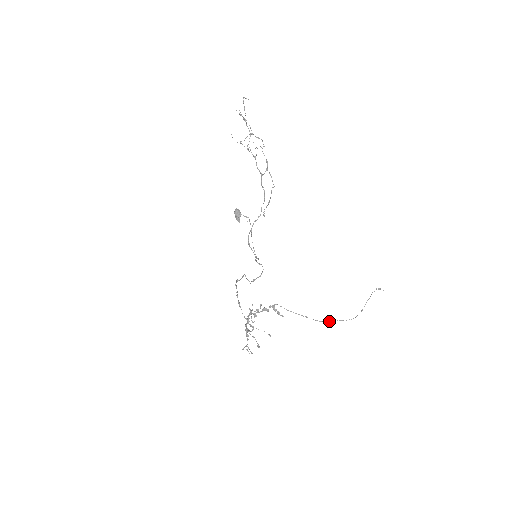
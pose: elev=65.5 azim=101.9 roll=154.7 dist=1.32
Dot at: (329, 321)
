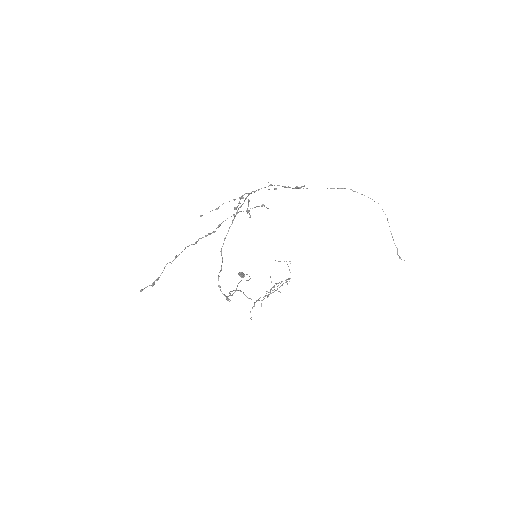
Dot at: occluded
